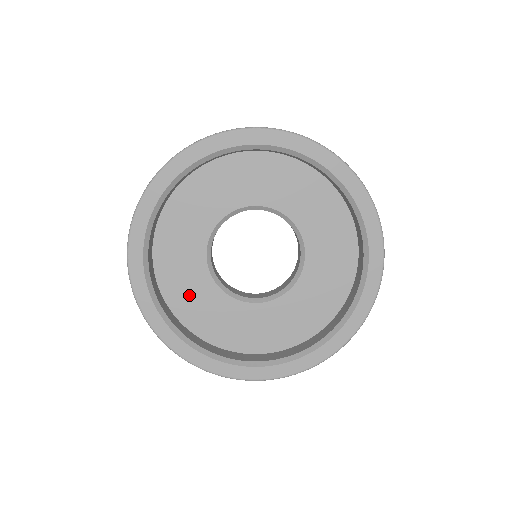
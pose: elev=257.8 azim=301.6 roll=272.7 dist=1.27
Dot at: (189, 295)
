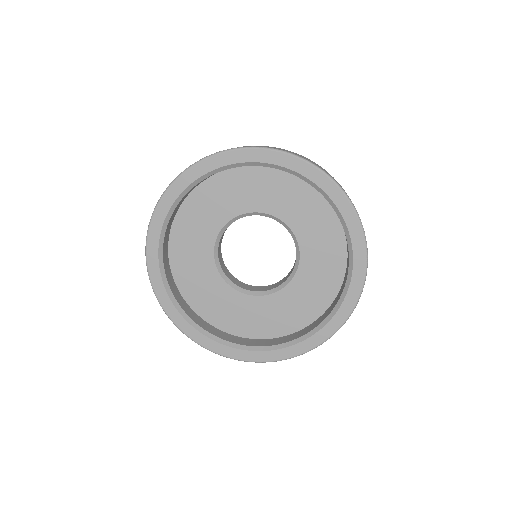
Dot at: (218, 306)
